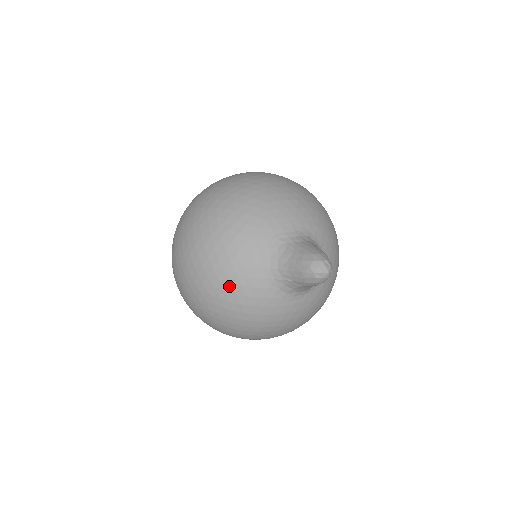
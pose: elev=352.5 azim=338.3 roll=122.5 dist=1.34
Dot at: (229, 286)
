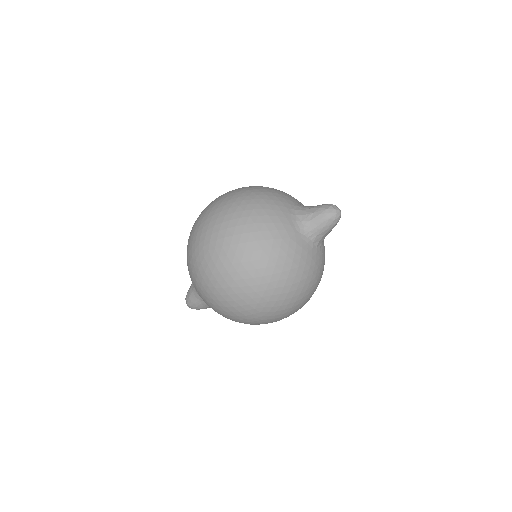
Dot at: (270, 190)
